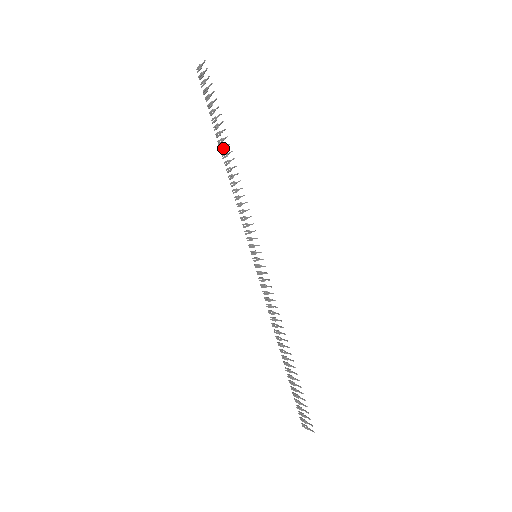
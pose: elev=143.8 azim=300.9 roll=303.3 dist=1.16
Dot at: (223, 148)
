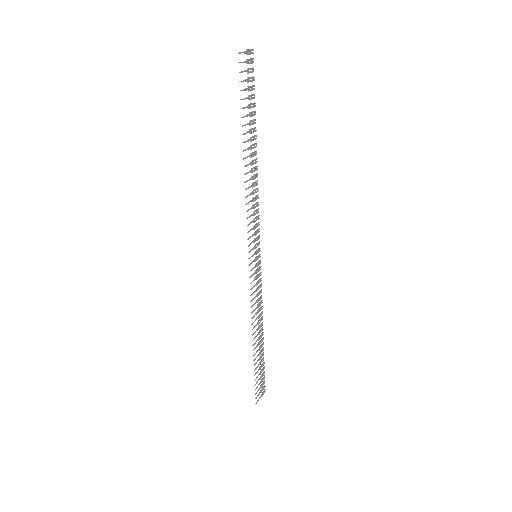
Dot at: (251, 147)
